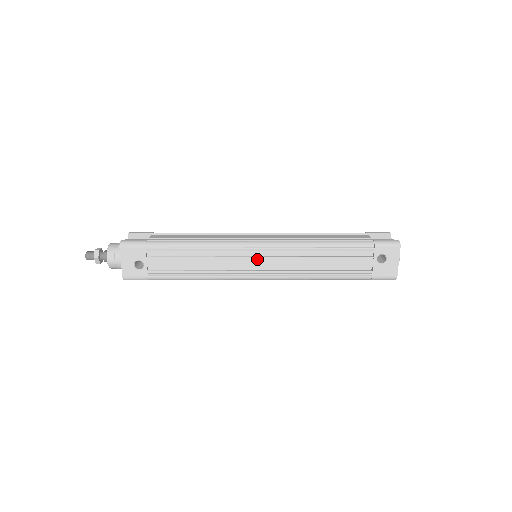
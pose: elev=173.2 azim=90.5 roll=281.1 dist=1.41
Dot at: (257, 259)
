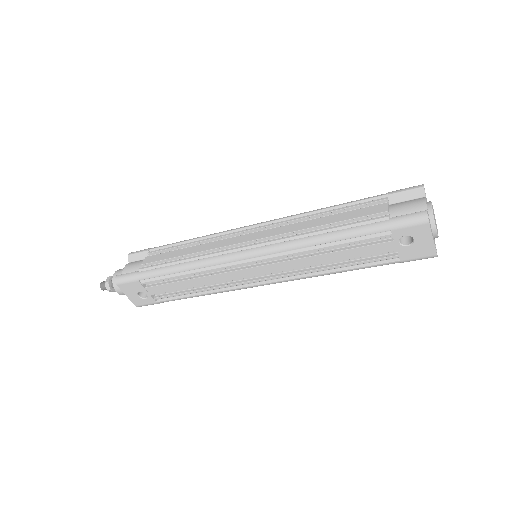
Dot at: (251, 269)
